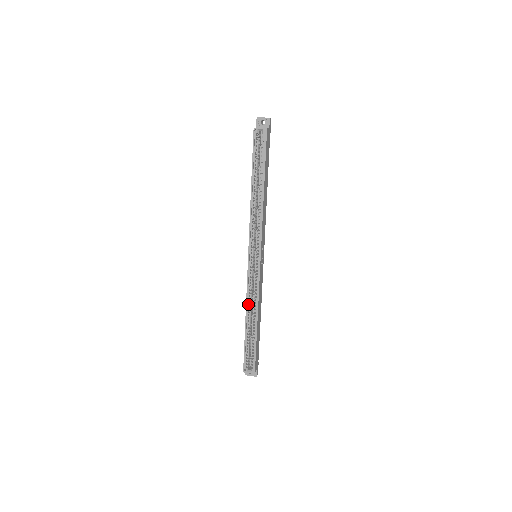
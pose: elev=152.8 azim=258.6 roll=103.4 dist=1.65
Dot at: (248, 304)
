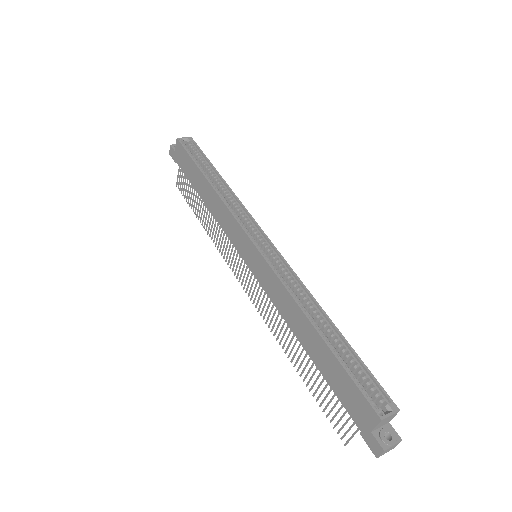
Dot at: (296, 301)
